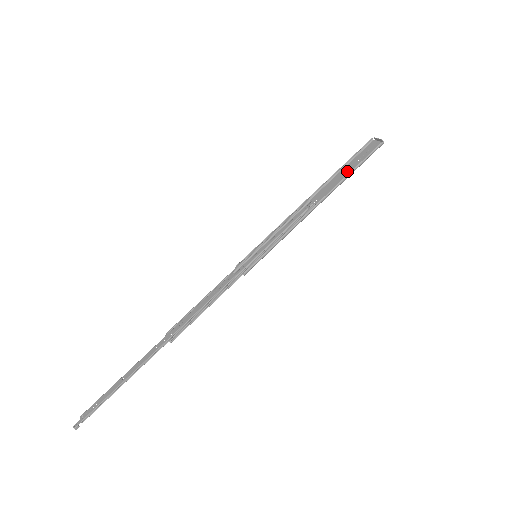
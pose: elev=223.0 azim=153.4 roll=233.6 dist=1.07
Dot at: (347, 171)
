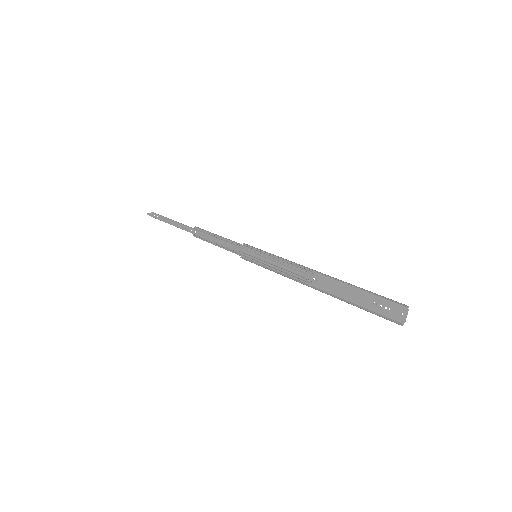
Dot at: (356, 296)
